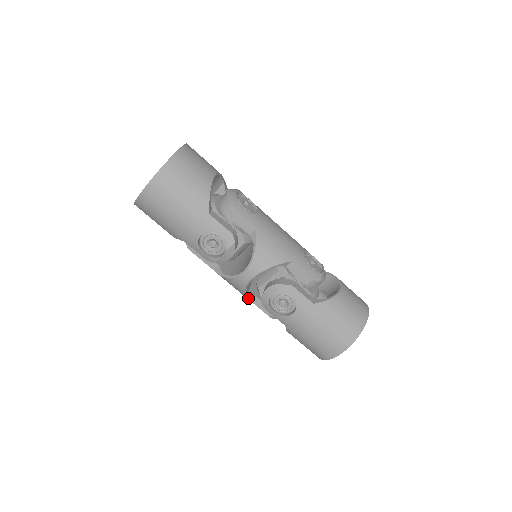
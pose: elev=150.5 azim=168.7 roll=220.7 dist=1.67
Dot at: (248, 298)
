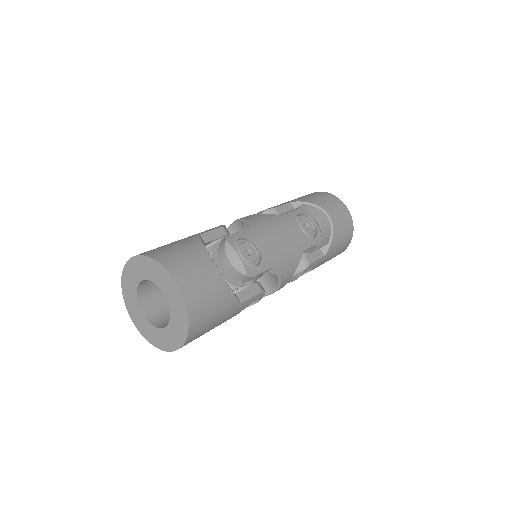
Dot at: occluded
